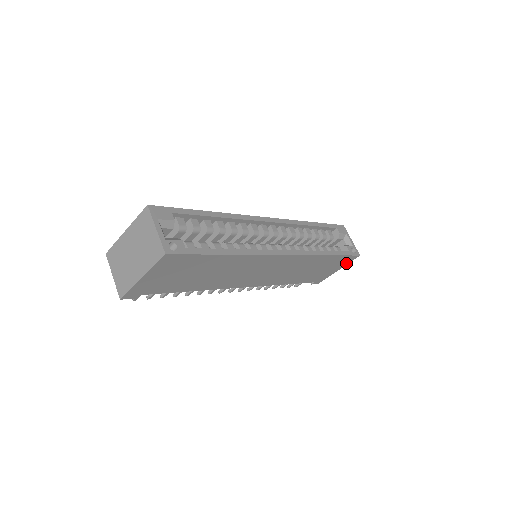
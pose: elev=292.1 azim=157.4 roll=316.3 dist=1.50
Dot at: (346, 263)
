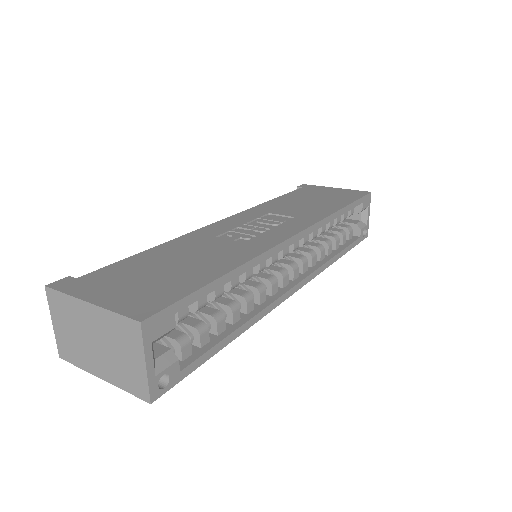
Dot at: occluded
